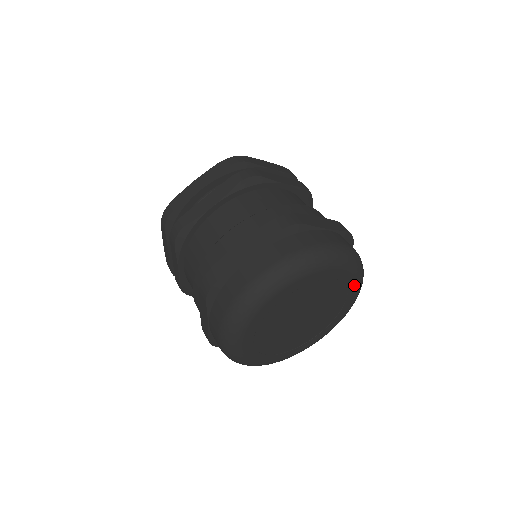
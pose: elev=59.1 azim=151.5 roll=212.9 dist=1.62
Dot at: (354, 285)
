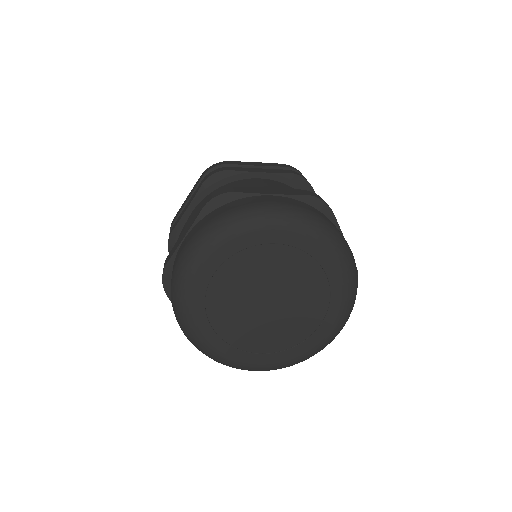
Dot at: (336, 314)
